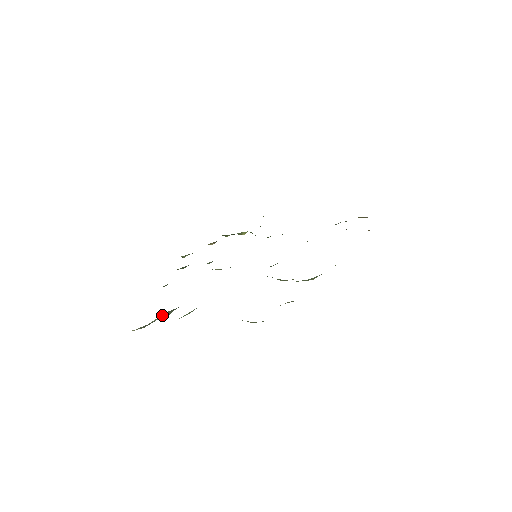
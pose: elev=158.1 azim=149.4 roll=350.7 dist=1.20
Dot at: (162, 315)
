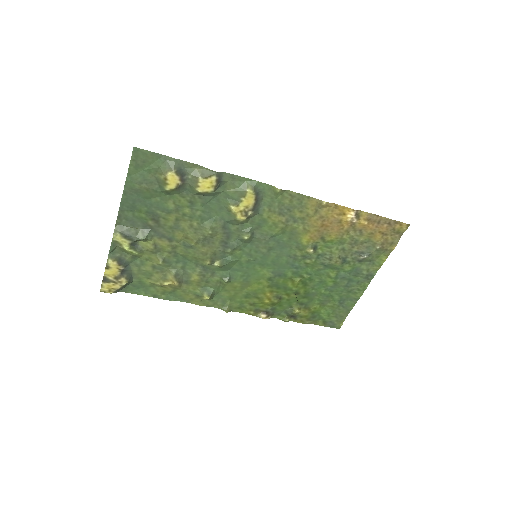
Dot at: (135, 228)
